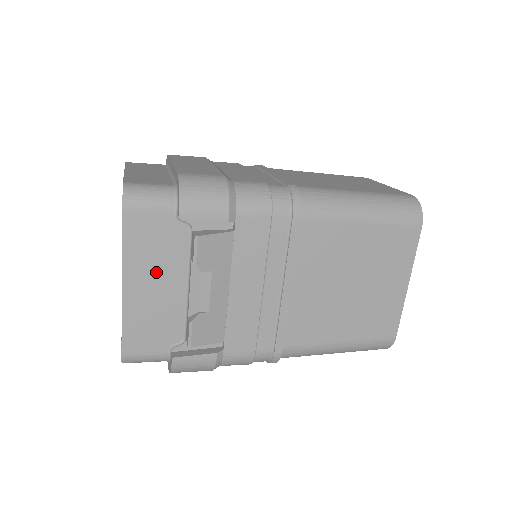
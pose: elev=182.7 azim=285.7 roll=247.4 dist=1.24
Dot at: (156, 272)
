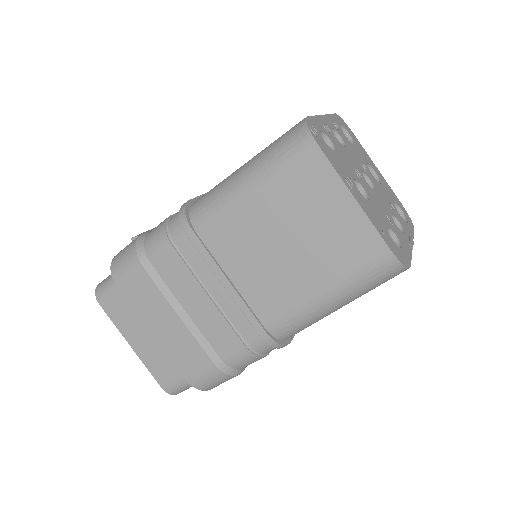
Dot at: occluded
